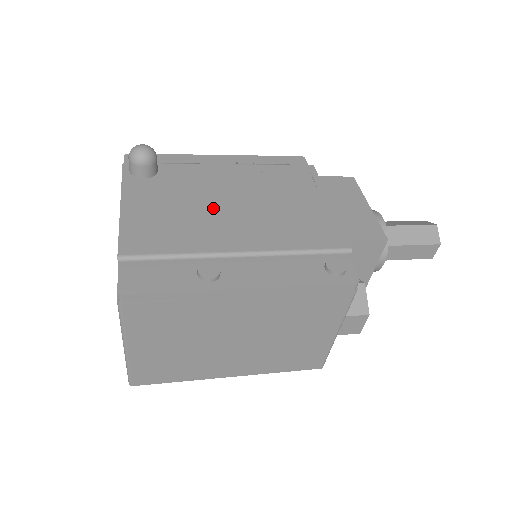
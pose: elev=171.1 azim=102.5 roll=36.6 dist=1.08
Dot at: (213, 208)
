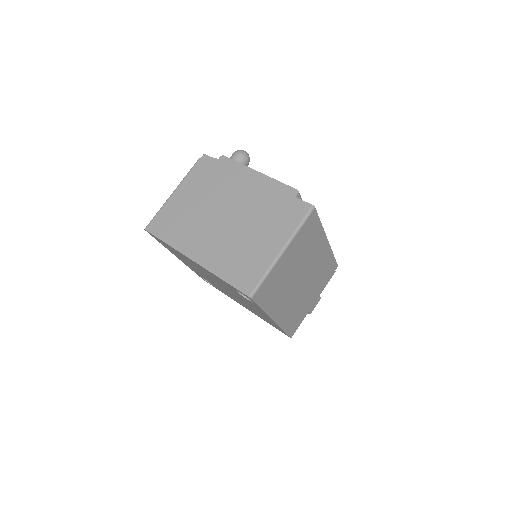
Dot at: occluded
